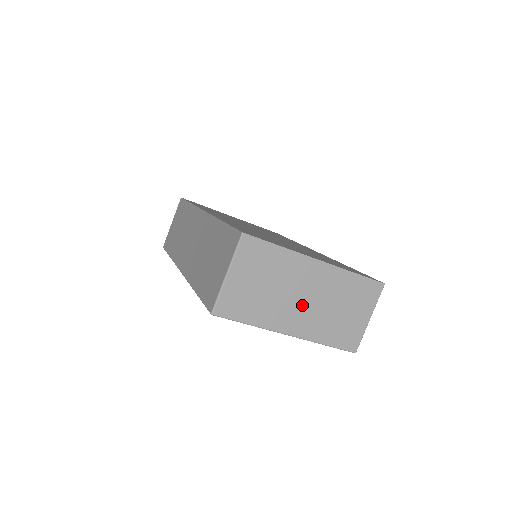
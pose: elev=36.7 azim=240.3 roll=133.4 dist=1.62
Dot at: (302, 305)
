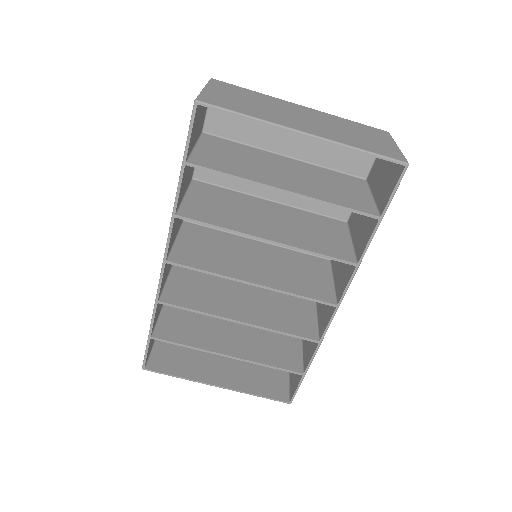
Dot at: (304, 121)
